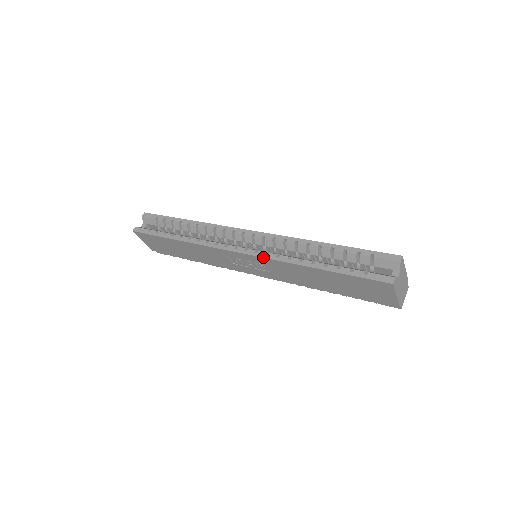
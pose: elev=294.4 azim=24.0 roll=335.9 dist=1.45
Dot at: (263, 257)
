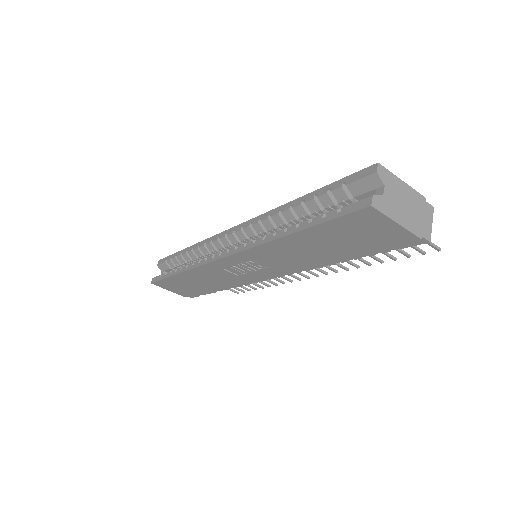
Dot at: (241, 251)
